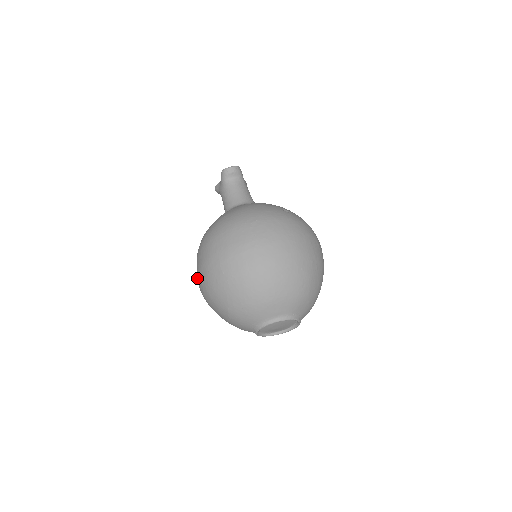
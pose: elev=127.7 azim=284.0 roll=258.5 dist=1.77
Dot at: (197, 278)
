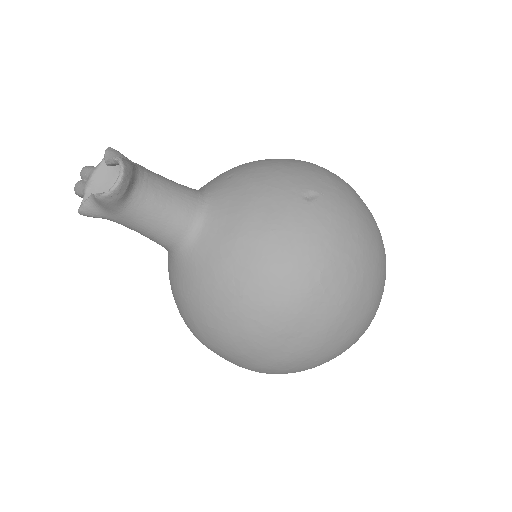
Dot at: occluded
